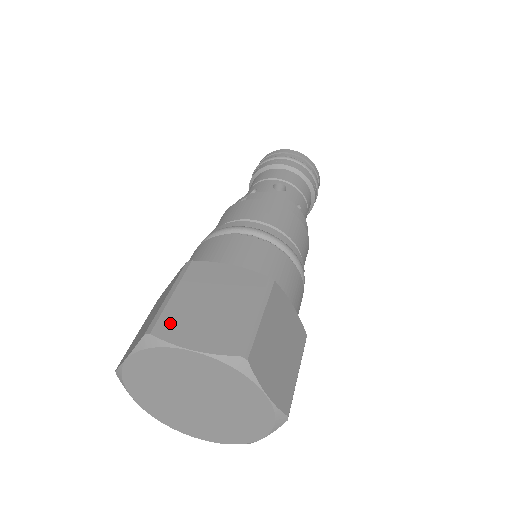
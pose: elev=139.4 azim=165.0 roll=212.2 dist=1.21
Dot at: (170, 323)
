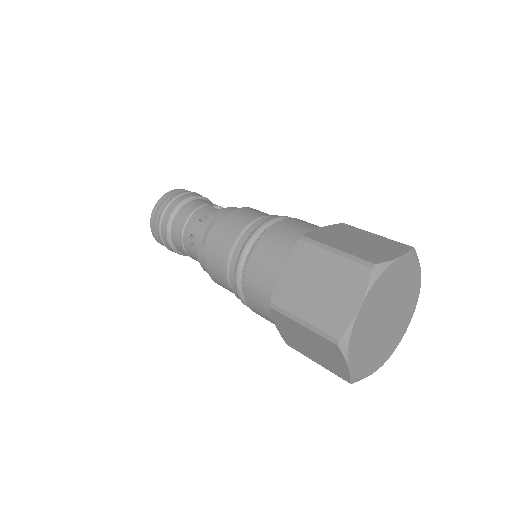
Dot at: (369, 256)
